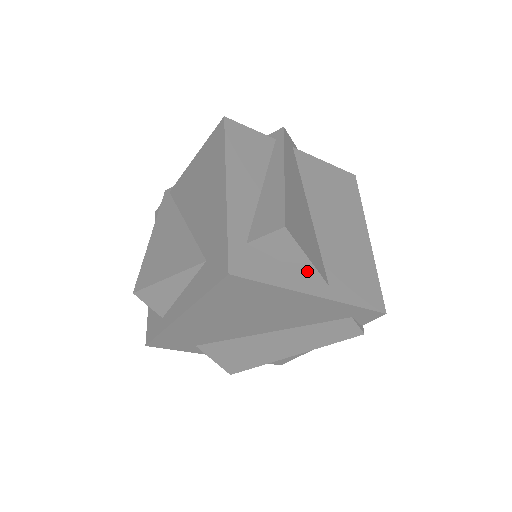
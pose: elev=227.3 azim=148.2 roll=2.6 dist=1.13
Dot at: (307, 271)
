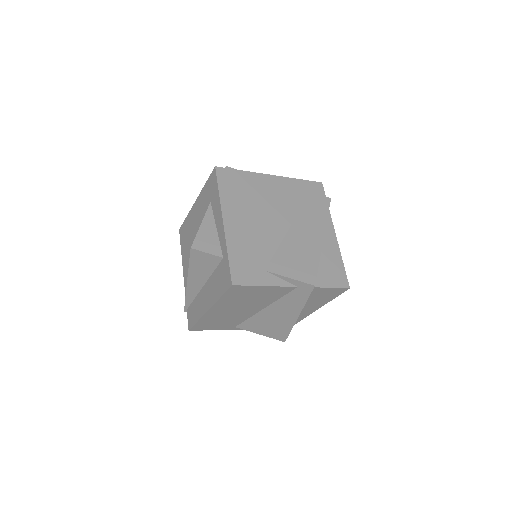
Dot at: occluded
